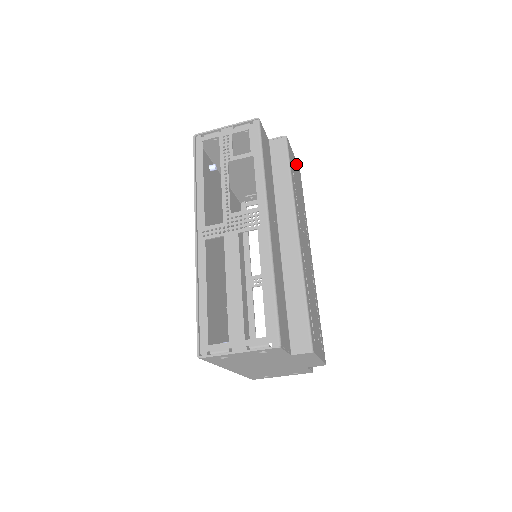
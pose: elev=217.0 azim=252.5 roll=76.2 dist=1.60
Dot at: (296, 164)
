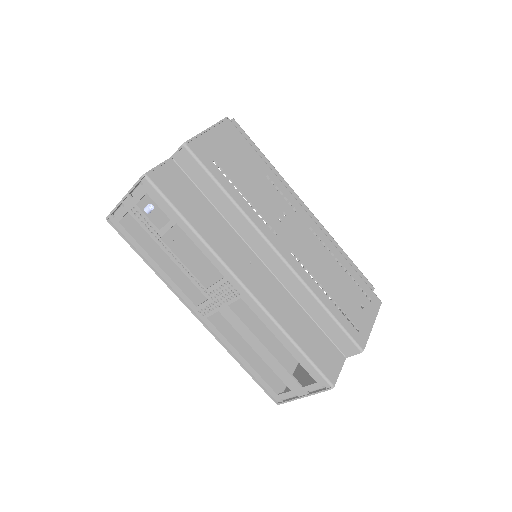
Dot at: (218, 131)
